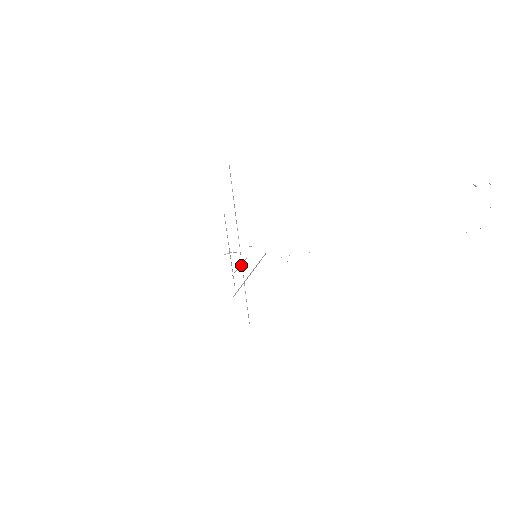
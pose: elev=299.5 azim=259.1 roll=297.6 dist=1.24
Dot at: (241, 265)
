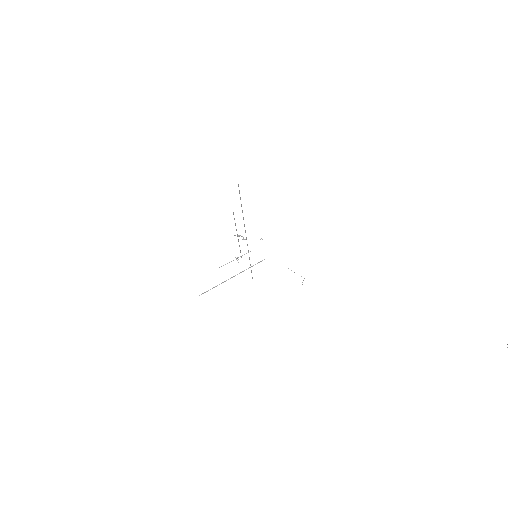
Dot at: (236, 259)
